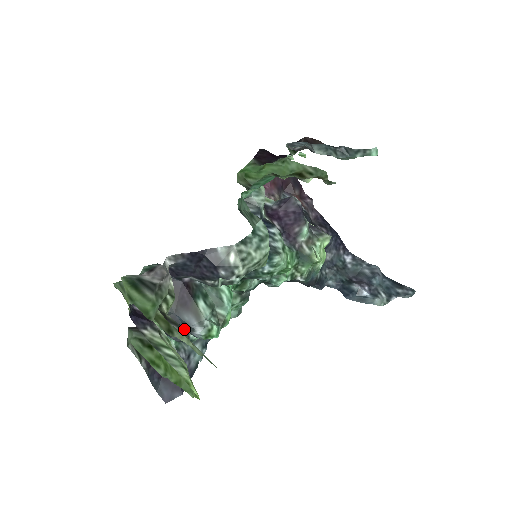
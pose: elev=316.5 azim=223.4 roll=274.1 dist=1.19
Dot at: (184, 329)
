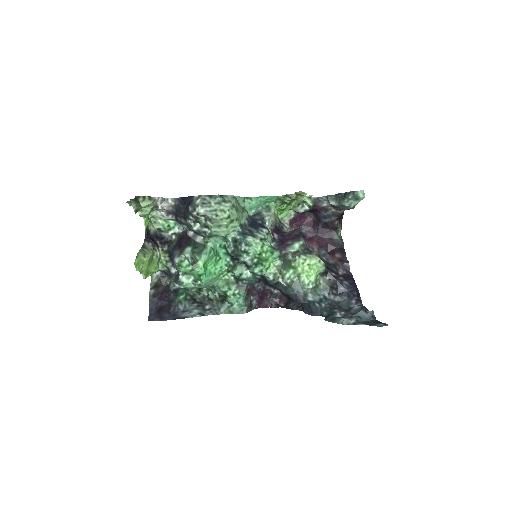
Dot at: occluded
